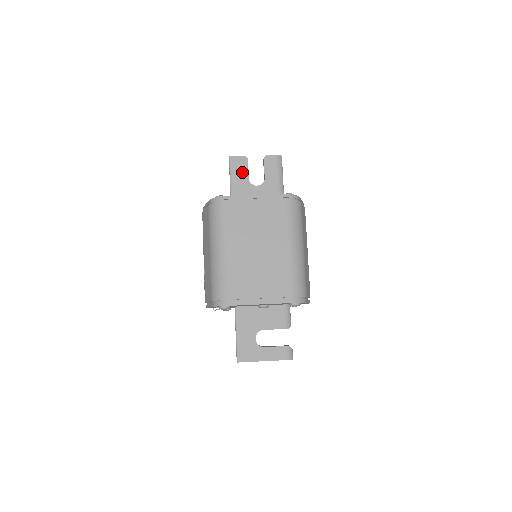
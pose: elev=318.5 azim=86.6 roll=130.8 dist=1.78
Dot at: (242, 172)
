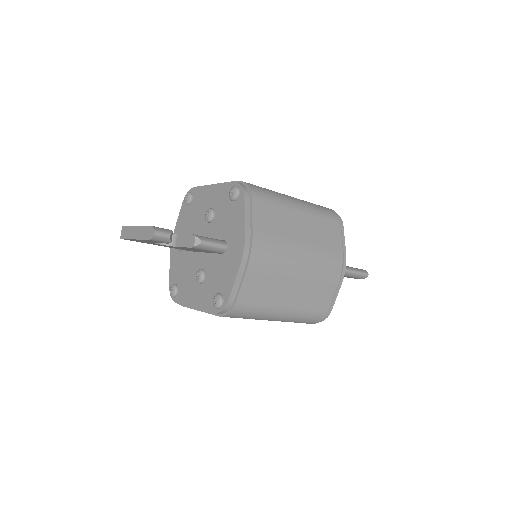
Dot at: occluded
